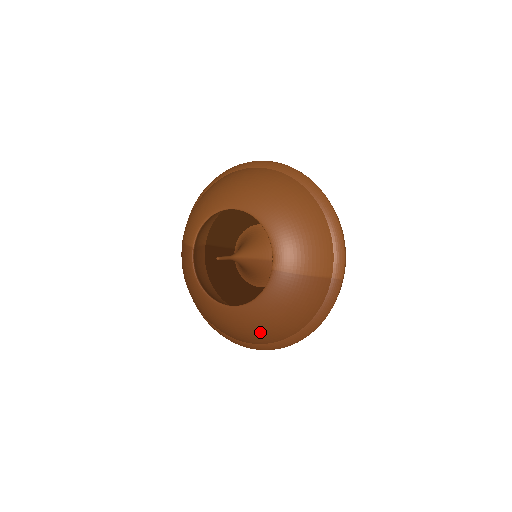
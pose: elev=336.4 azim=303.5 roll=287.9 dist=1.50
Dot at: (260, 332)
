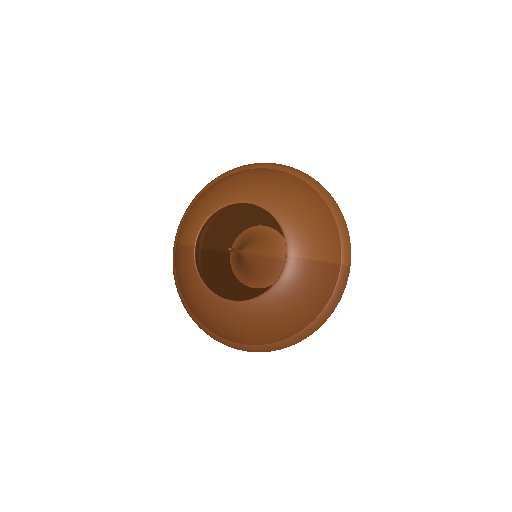
Dot at: (272, 327)
